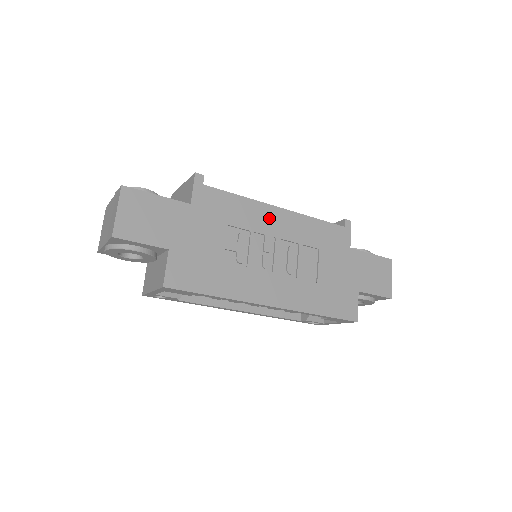
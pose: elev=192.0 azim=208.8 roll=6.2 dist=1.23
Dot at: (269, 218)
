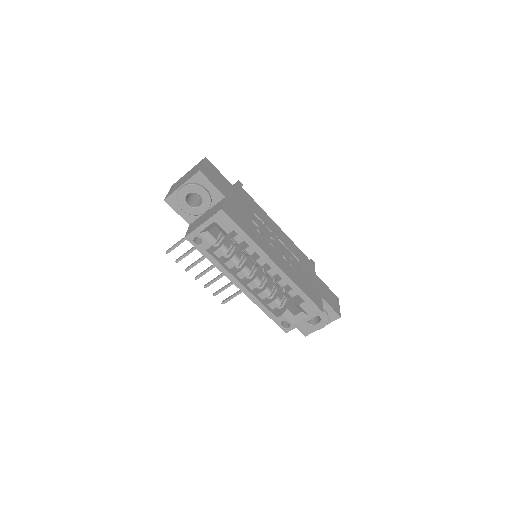
Dot at: (273, 226)
